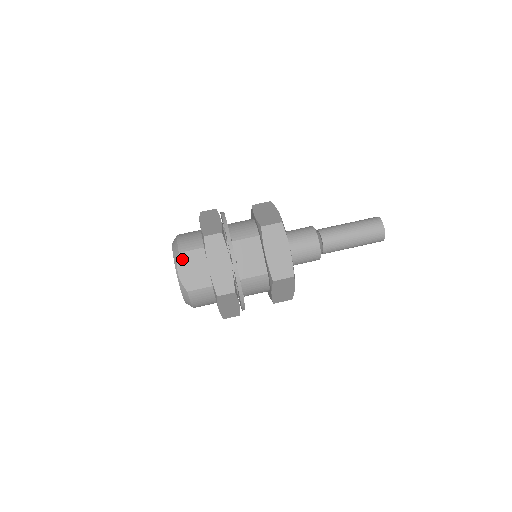
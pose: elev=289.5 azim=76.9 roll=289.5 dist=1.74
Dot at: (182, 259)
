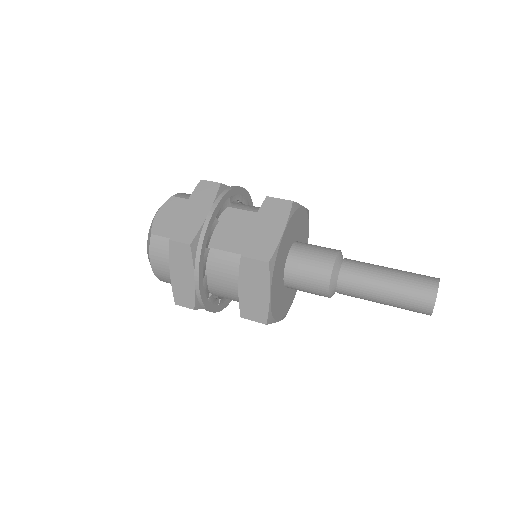
Dot at: (171, 202)
